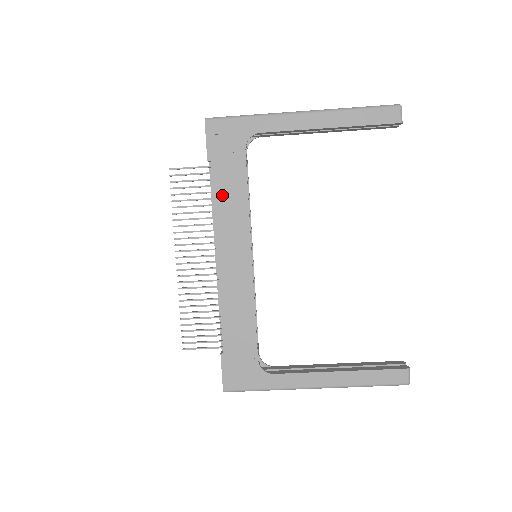
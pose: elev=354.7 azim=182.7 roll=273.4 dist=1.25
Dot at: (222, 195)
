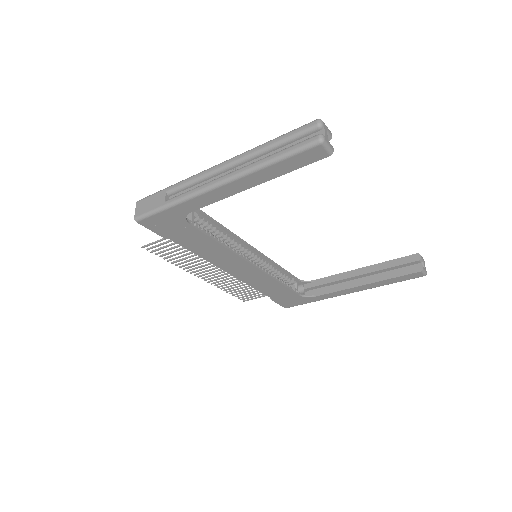
Dot at: (198, 250)
